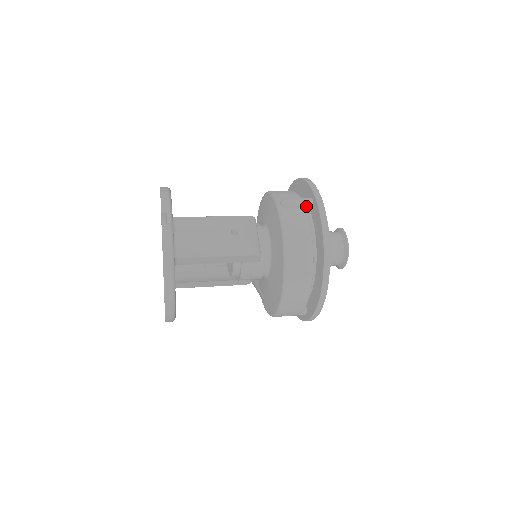
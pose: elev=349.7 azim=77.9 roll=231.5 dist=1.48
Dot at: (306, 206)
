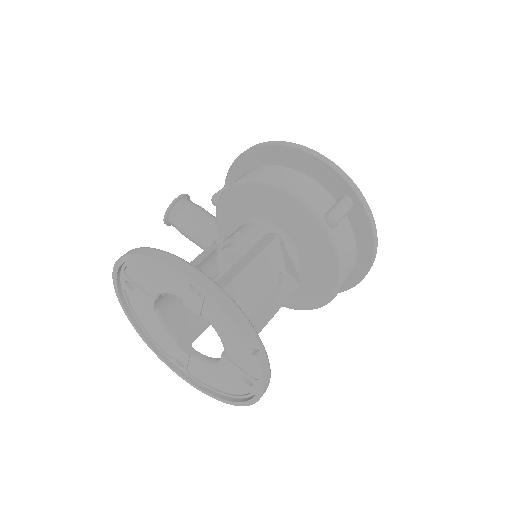
Dot at: occluded
